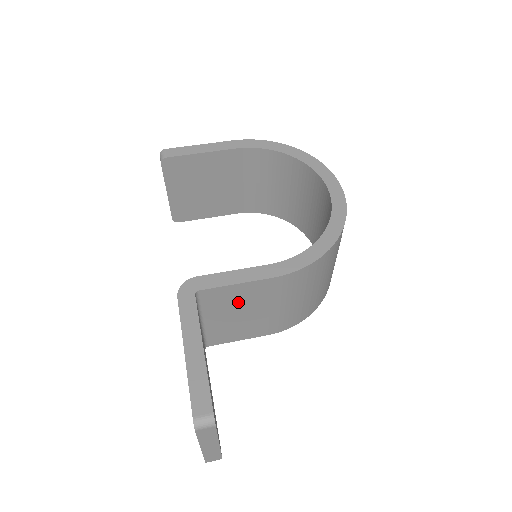
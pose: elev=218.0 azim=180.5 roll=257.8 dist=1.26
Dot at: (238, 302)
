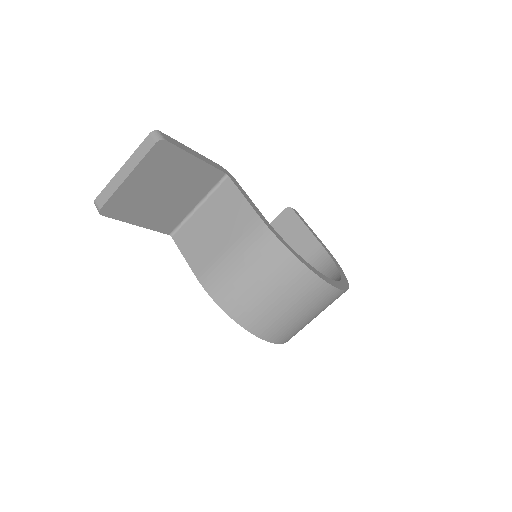
Dot at: (226, 214)
